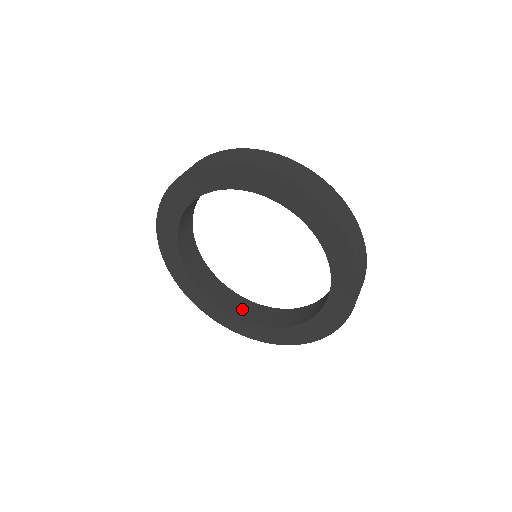
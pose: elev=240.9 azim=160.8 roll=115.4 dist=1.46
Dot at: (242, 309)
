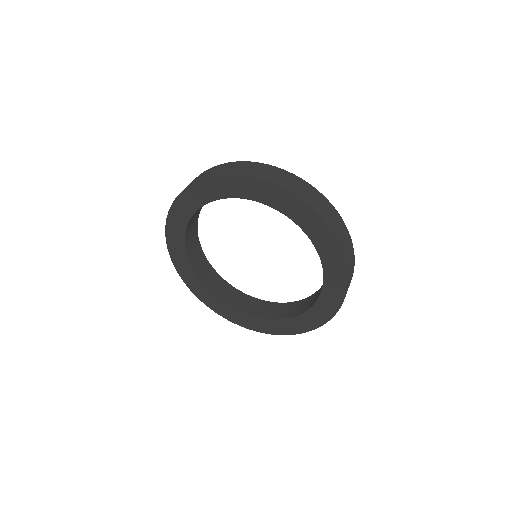
Dot at: (263, 310)
